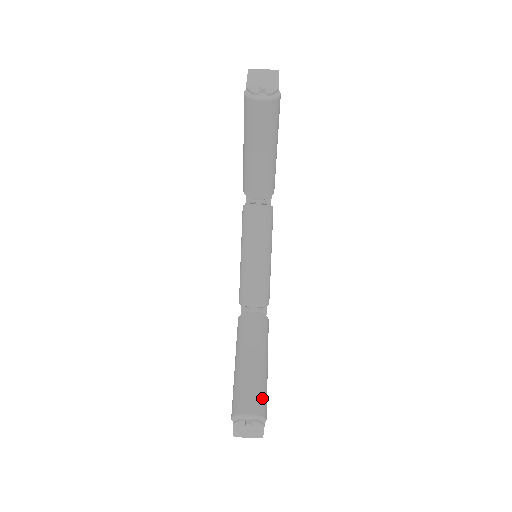
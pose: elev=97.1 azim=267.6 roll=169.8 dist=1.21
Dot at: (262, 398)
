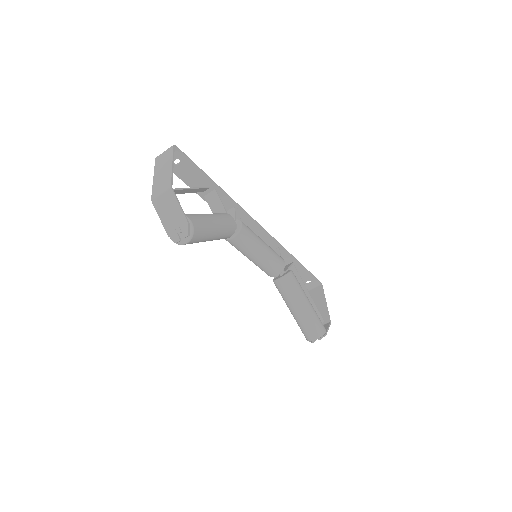
Dot at: (316, 326)
